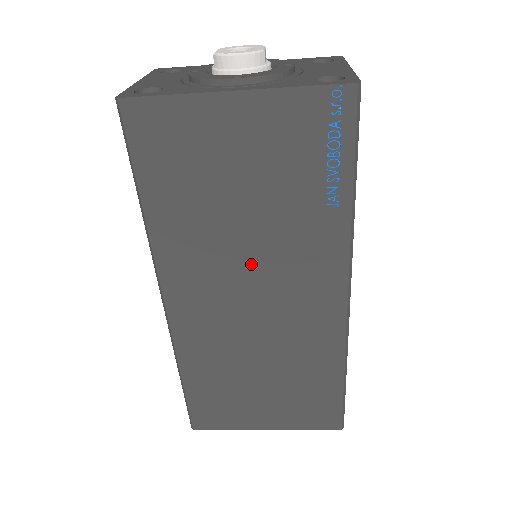
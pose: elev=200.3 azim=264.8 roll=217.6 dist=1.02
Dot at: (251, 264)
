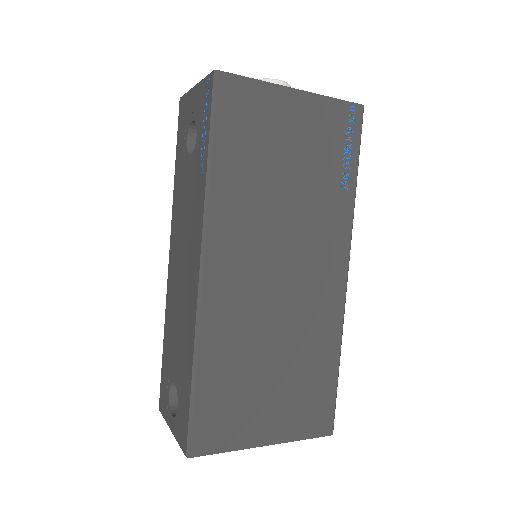
Dot at: (284, 233)
